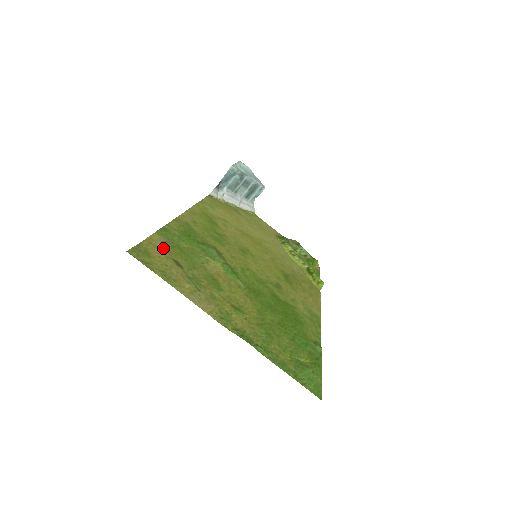
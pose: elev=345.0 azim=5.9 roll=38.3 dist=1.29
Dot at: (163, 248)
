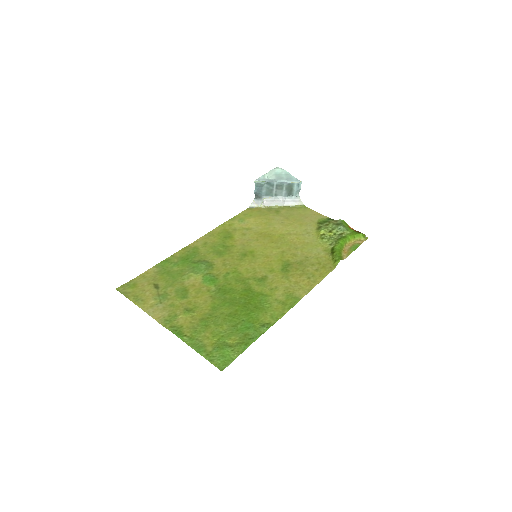
Dot at: (151, 277)
